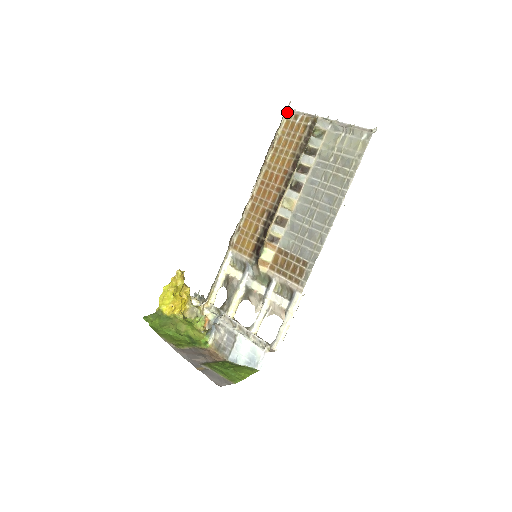
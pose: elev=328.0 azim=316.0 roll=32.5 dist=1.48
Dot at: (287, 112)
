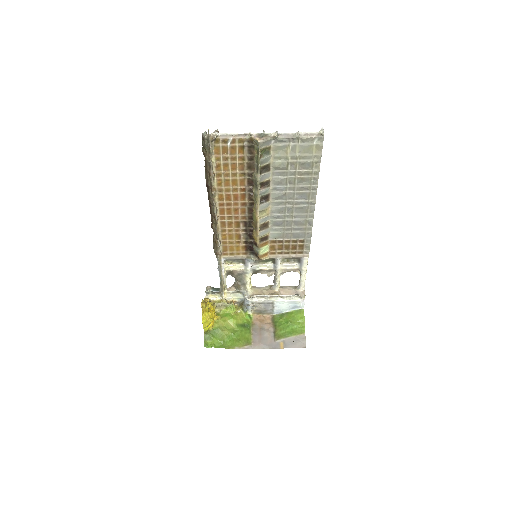
Dot at: (212, 141)
